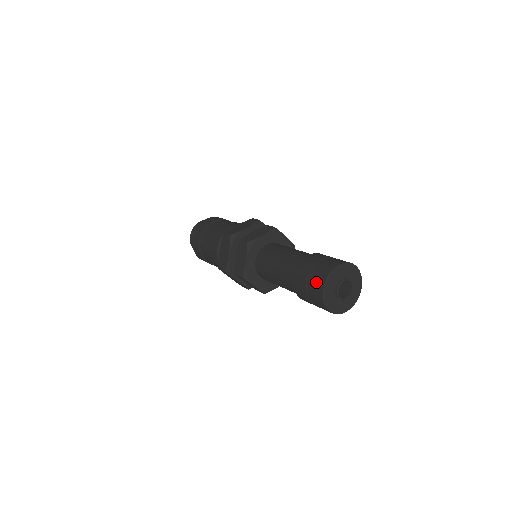
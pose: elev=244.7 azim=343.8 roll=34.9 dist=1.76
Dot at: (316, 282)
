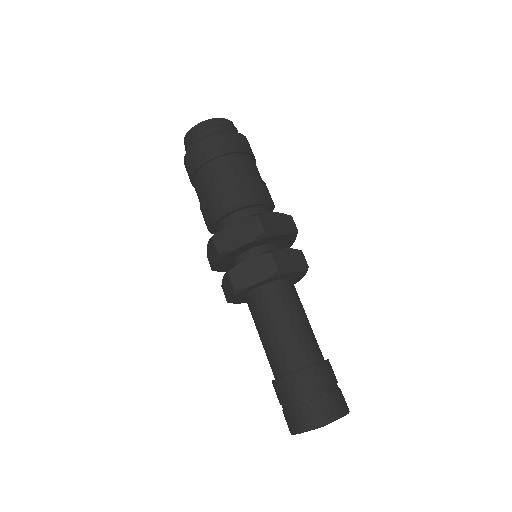
Dot at: (314, 413)
